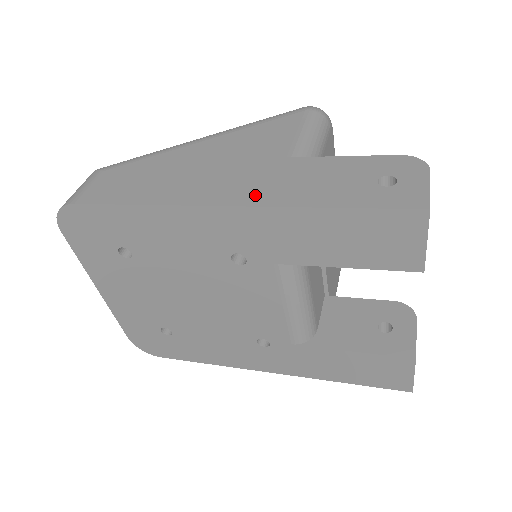
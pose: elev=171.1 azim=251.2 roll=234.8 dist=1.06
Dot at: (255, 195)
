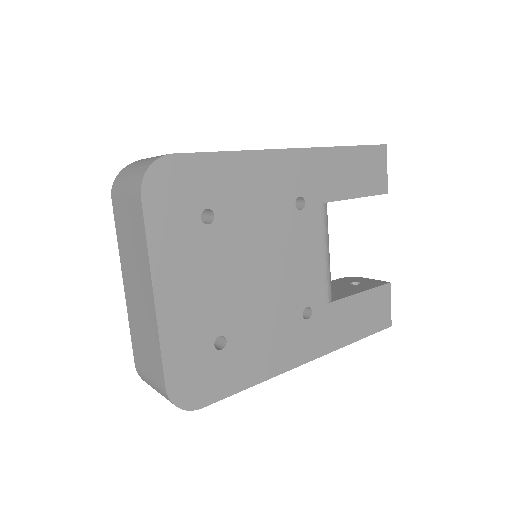
Dot at: occluded
